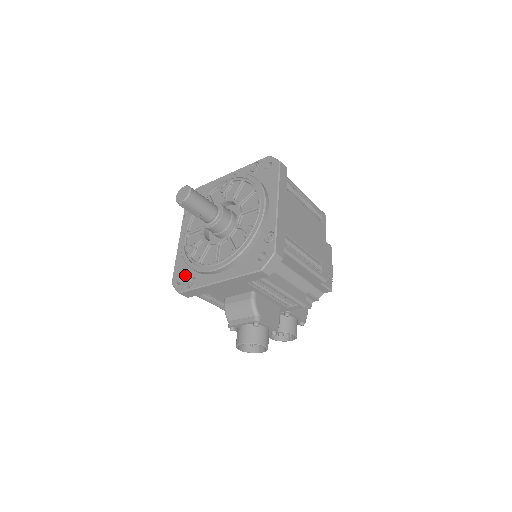
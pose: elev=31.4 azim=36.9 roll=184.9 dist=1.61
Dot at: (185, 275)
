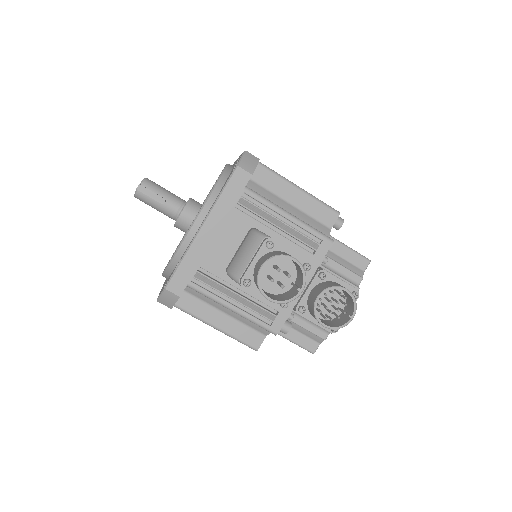
Dot at: occluded
